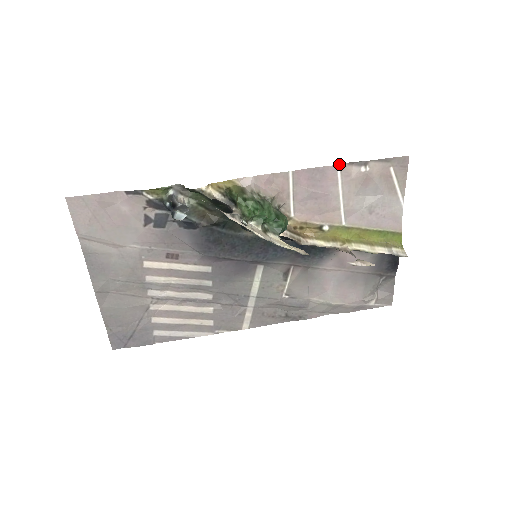
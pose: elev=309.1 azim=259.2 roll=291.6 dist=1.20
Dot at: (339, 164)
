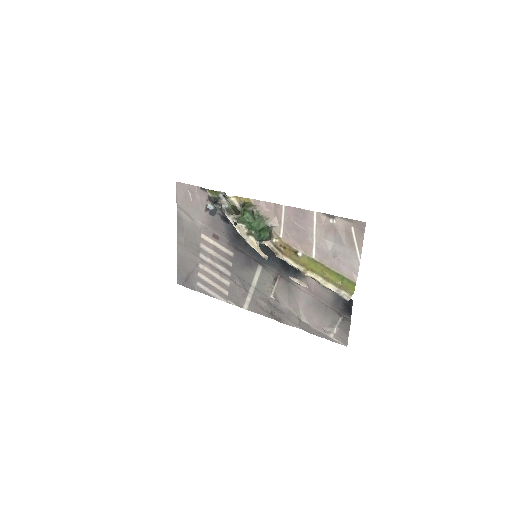
Dot at: occluded
